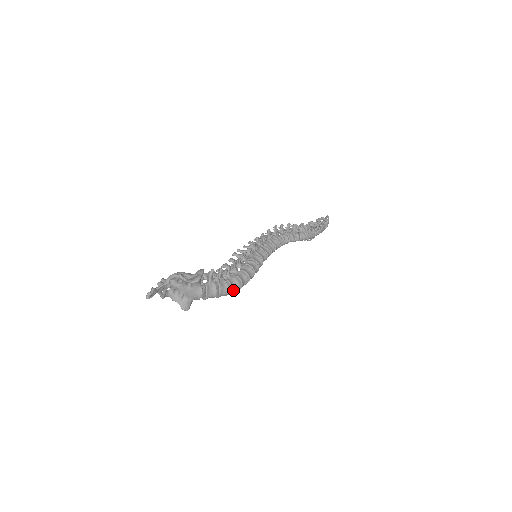
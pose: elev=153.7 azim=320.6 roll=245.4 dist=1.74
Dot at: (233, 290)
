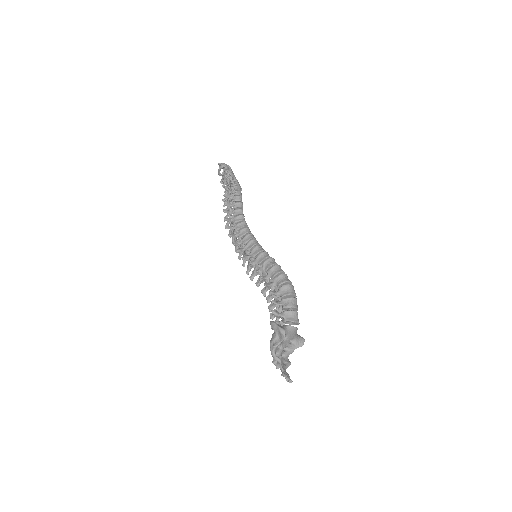
Dot at: (293, 293)
